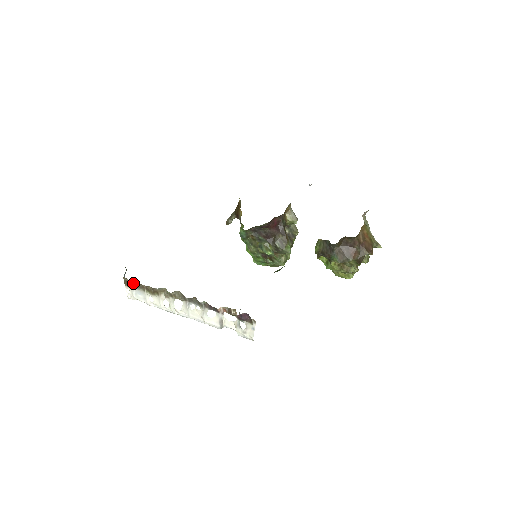
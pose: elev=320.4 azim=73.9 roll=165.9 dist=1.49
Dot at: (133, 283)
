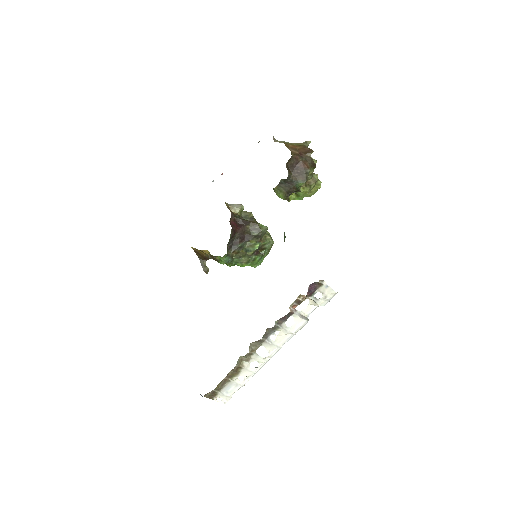
Dot at: (216, 389)
